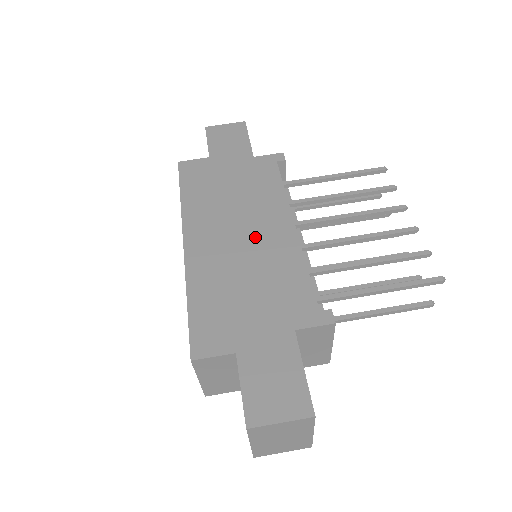
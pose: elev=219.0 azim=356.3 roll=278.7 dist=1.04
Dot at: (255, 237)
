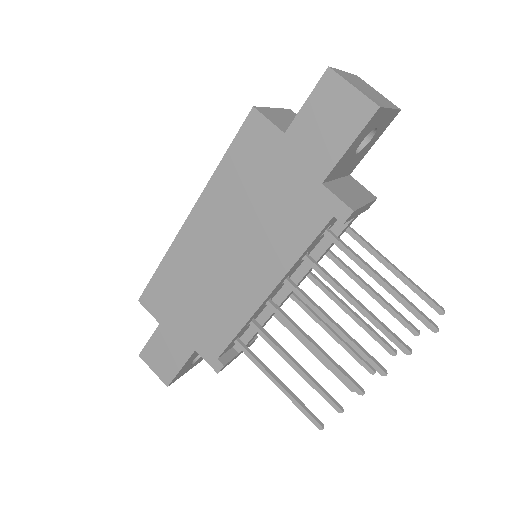
Dot at: (233, 271)
